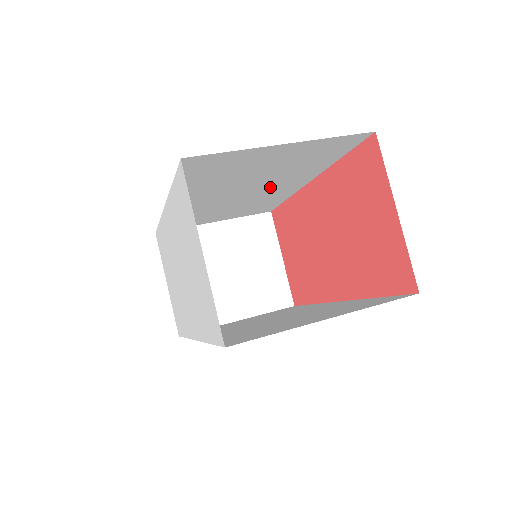
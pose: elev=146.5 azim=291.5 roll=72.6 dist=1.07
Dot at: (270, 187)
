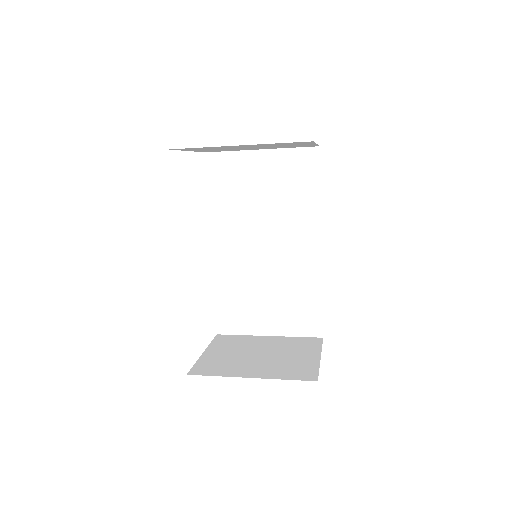
Dot at: (287, 243)
